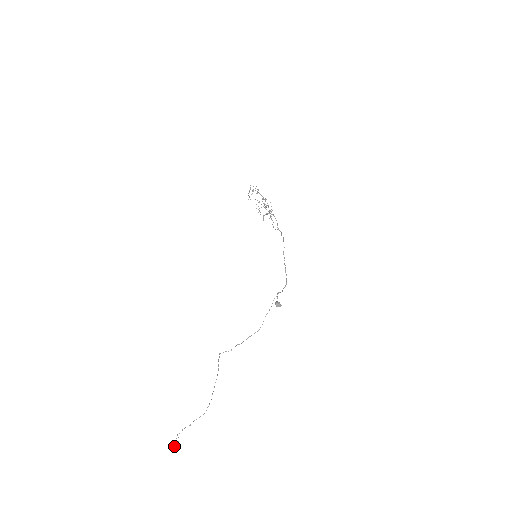
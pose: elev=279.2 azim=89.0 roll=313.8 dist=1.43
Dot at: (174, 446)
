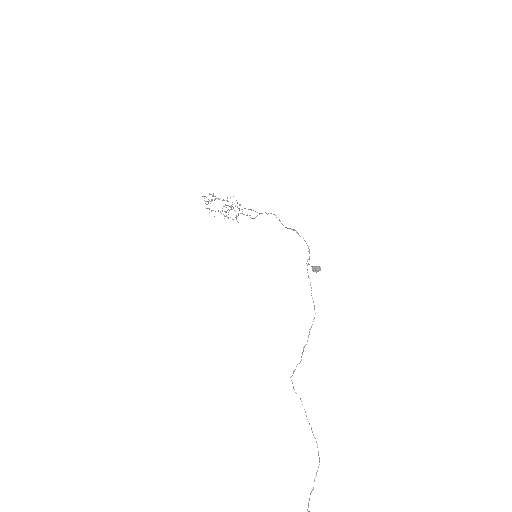
Dot at: out of frame
